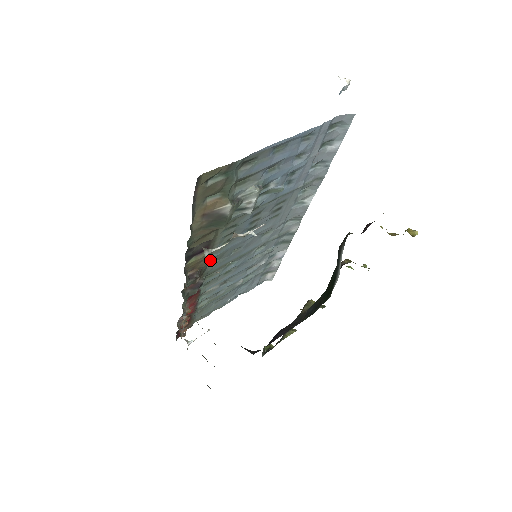
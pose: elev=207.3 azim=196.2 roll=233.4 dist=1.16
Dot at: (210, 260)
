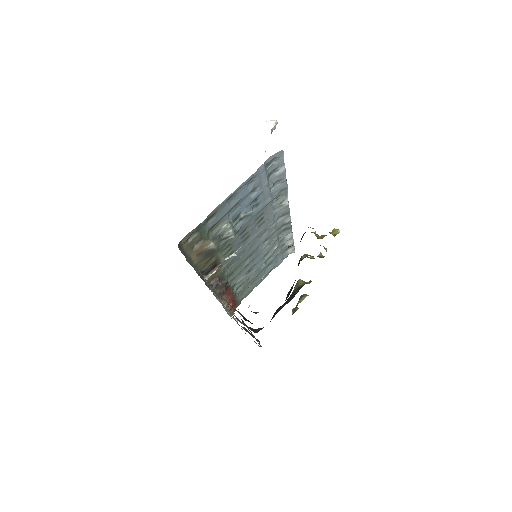
Dot at: (223, 269)
